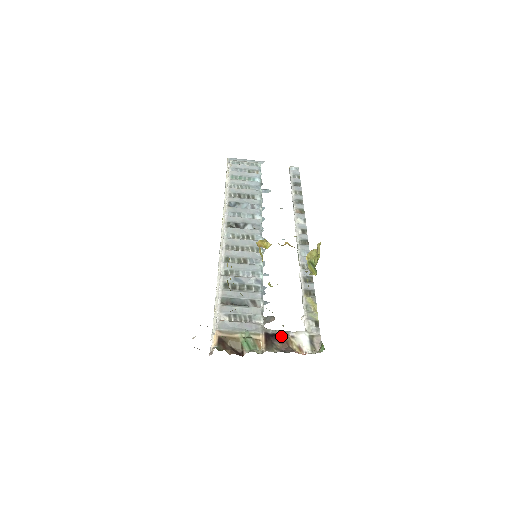
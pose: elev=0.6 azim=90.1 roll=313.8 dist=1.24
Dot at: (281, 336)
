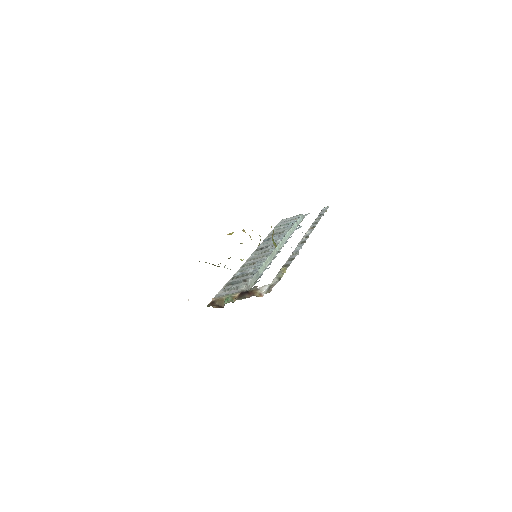
Dot at: (250, 291)
